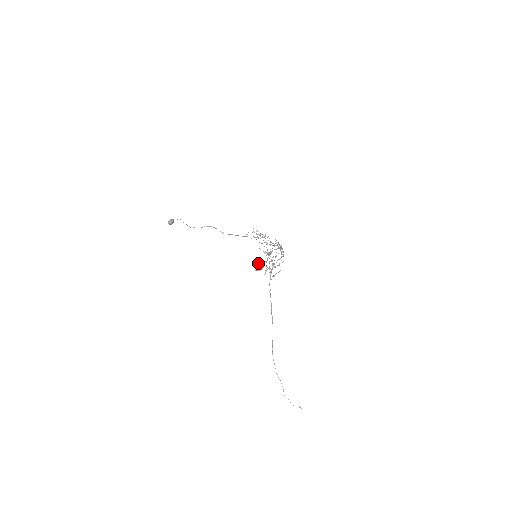
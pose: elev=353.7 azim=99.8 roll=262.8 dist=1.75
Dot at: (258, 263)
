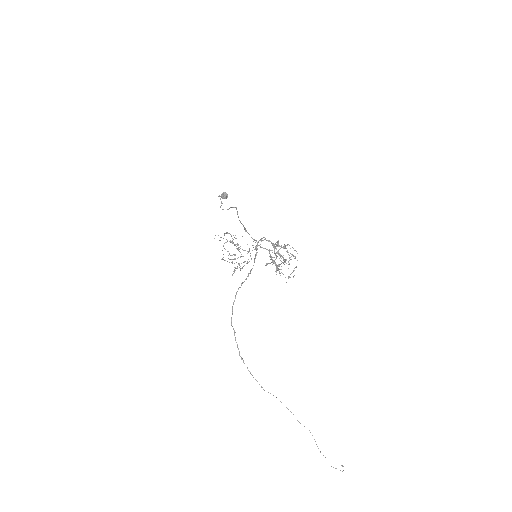
Dot at: occluded
